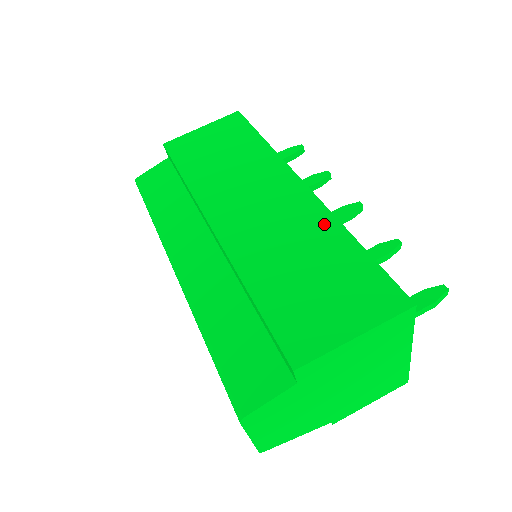
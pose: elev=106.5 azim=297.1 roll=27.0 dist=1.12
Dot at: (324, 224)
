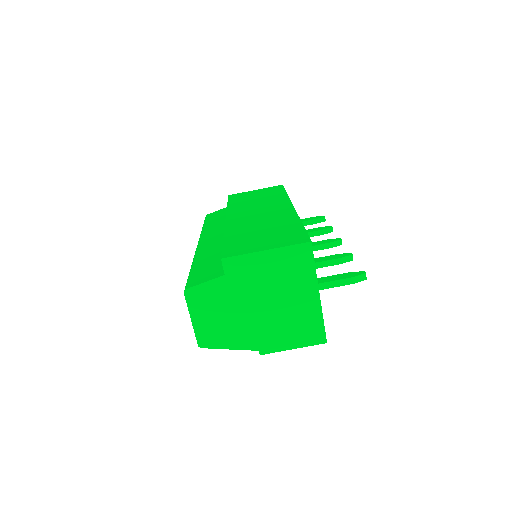
Dot at: (289, 218)
